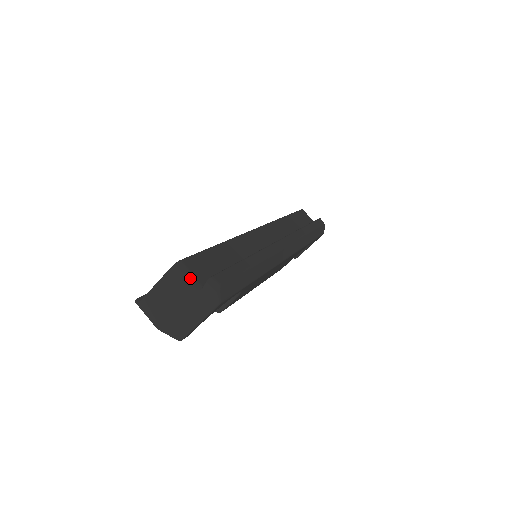
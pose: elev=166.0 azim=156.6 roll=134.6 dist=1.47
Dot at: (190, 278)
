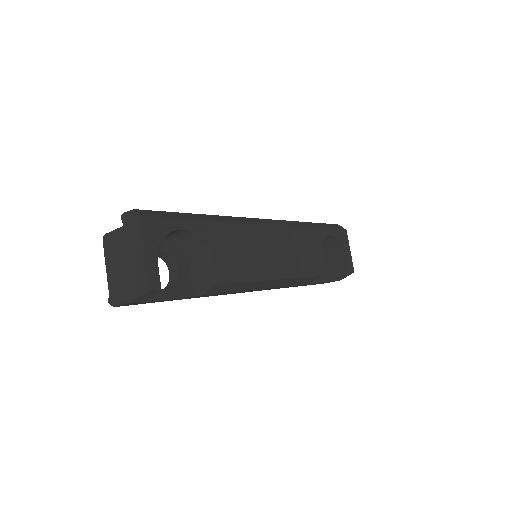
Dot at: (115, 230)
